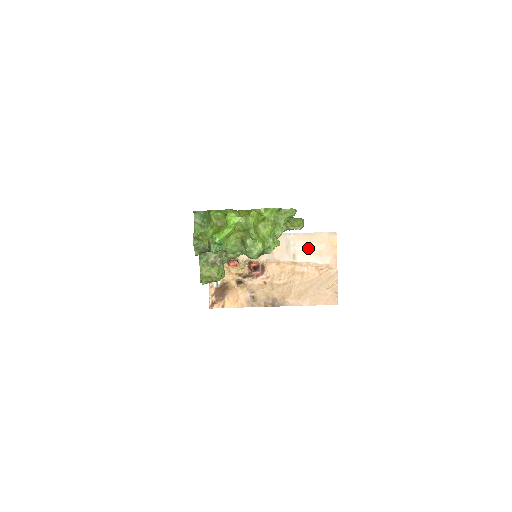
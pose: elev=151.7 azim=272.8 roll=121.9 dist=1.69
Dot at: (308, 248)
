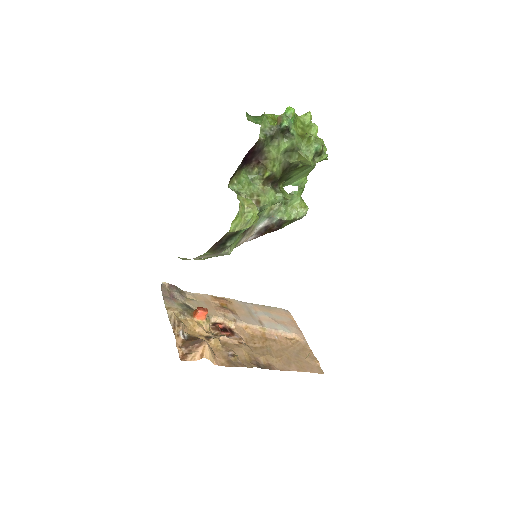
Dot at: (271, 317)
